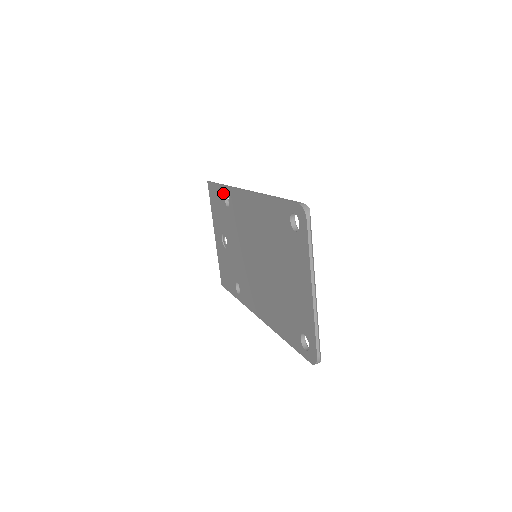
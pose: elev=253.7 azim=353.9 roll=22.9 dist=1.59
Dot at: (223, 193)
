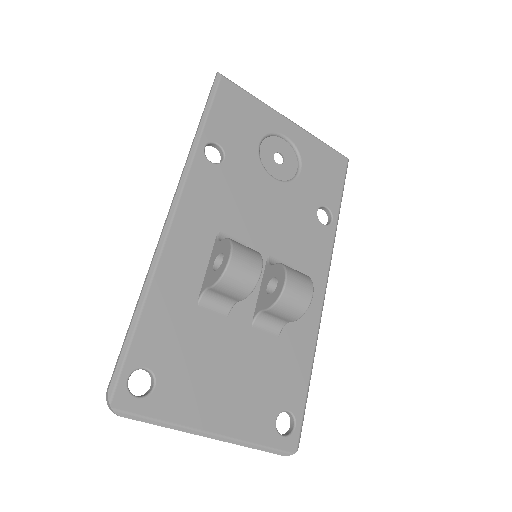
Dot at: occluded
